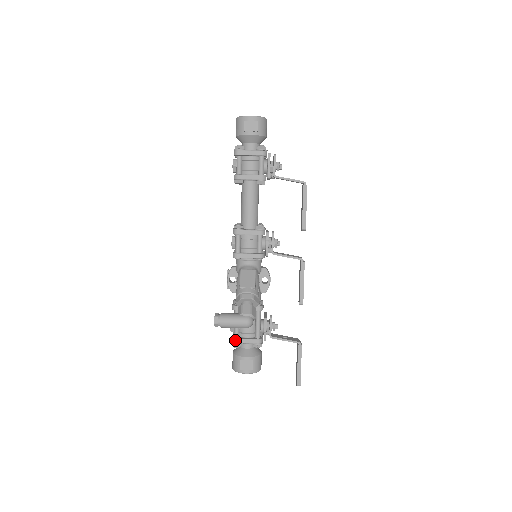
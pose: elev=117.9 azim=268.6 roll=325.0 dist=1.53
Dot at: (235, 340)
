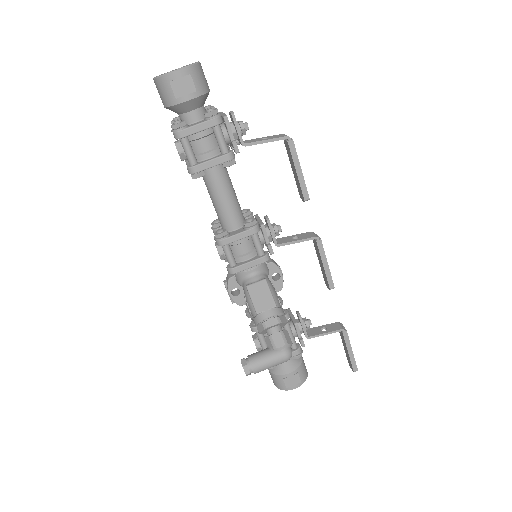
Dot at: occluded
